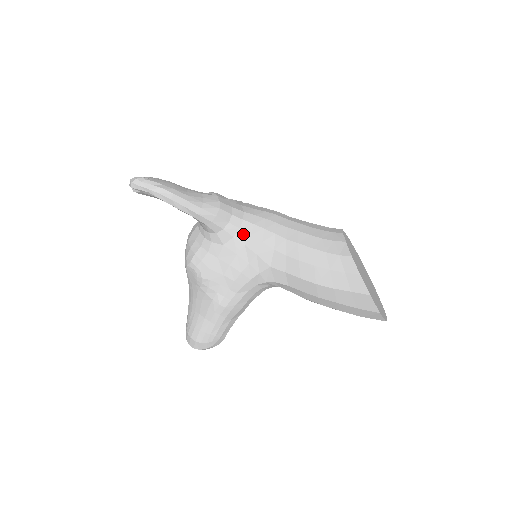
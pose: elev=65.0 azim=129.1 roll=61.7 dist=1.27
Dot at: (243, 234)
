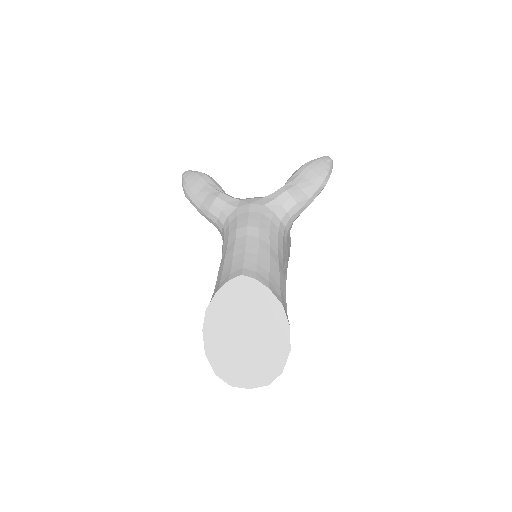
Dot at: occluded
